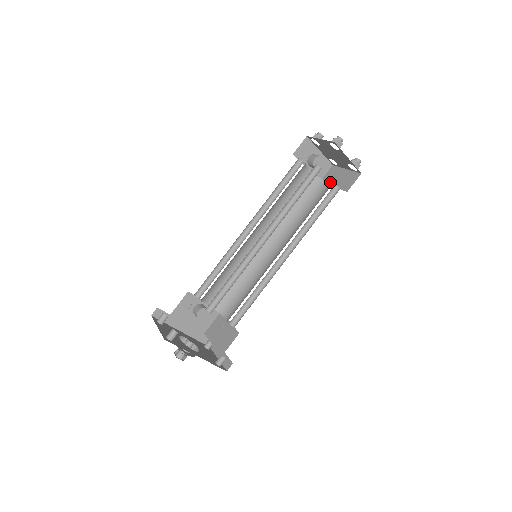
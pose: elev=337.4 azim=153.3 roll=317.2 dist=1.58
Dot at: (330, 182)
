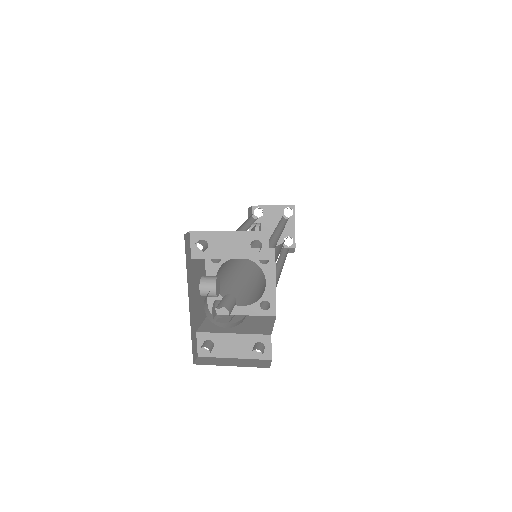
Dot at: occluded
